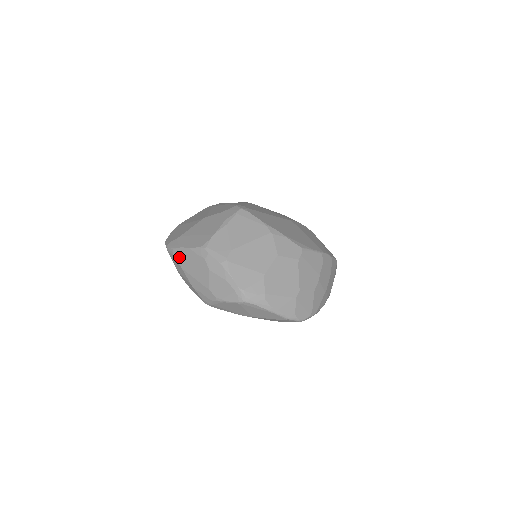
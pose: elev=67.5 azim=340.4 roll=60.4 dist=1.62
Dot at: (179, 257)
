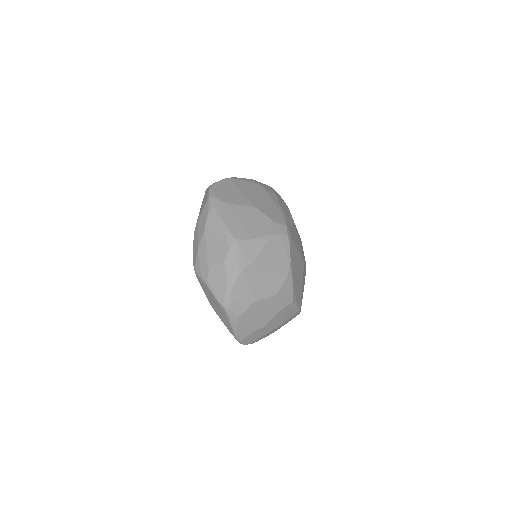
Dot at: (211, 220)
